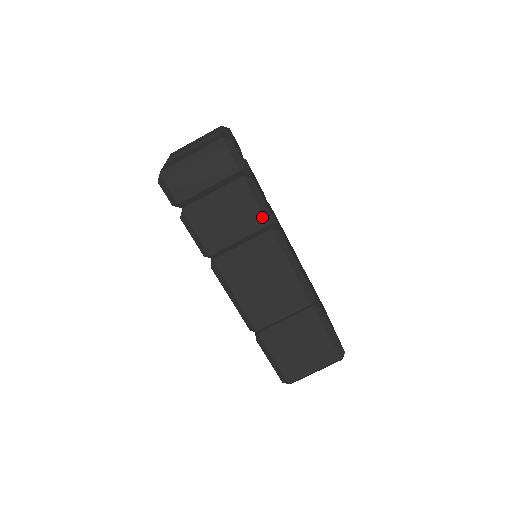
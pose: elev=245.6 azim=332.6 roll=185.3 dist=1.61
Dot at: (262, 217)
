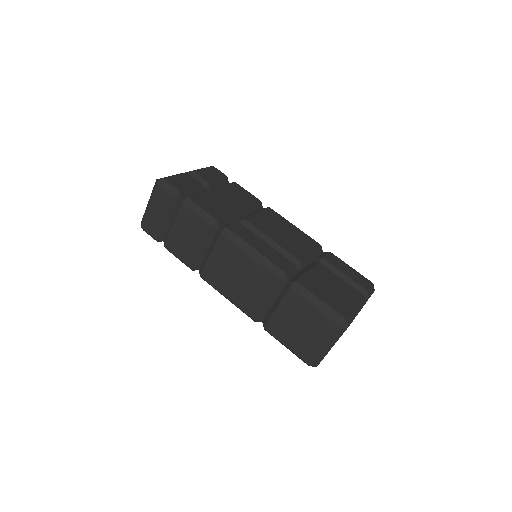
Dot at: (203, 222)
